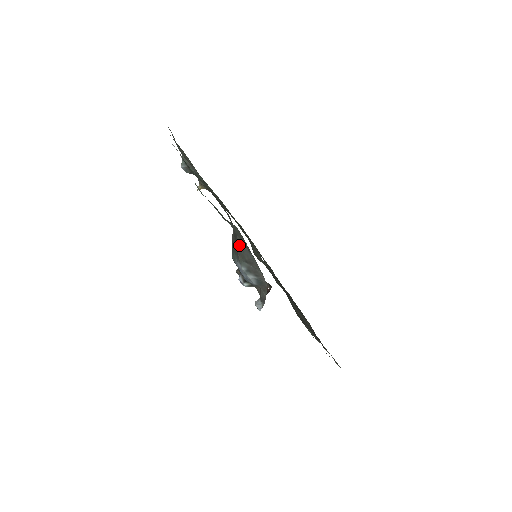
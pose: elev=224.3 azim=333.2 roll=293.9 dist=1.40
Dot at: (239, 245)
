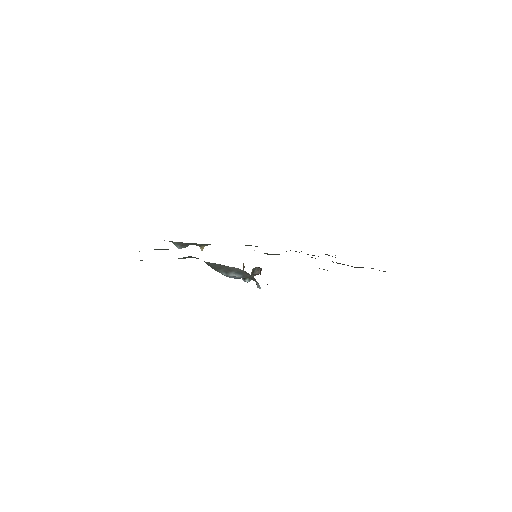
Dot at: occluded
